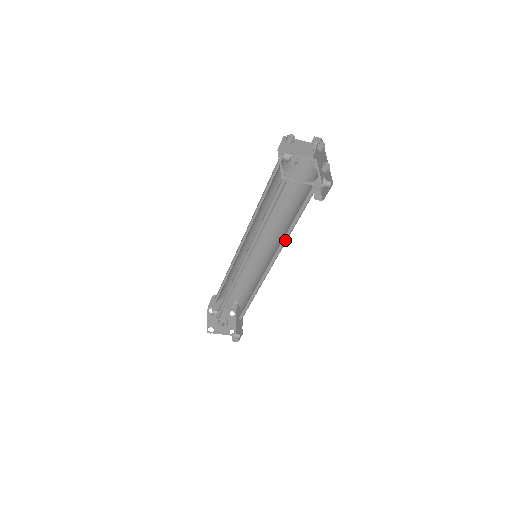
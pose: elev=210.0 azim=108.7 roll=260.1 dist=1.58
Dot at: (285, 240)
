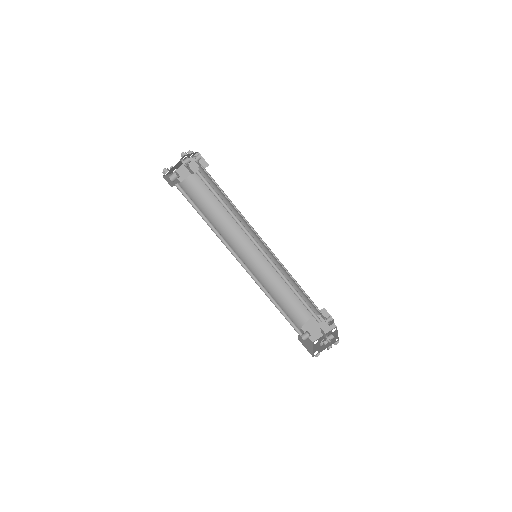
Dot at: (240, 221)
